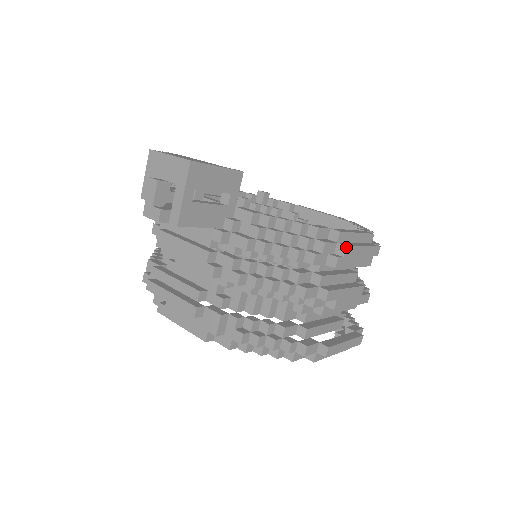
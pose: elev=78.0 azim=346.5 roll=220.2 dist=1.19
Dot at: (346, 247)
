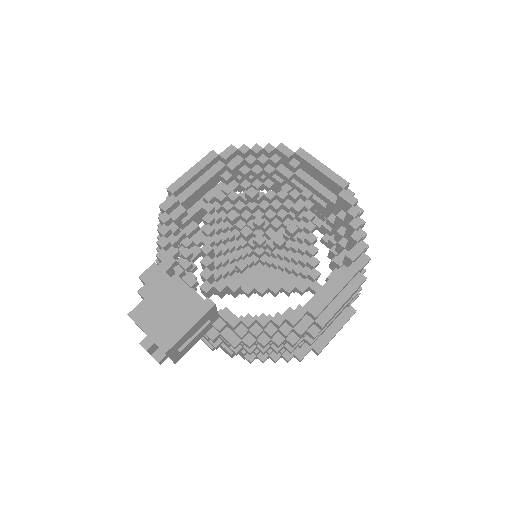
Dot at: (322, 328)
